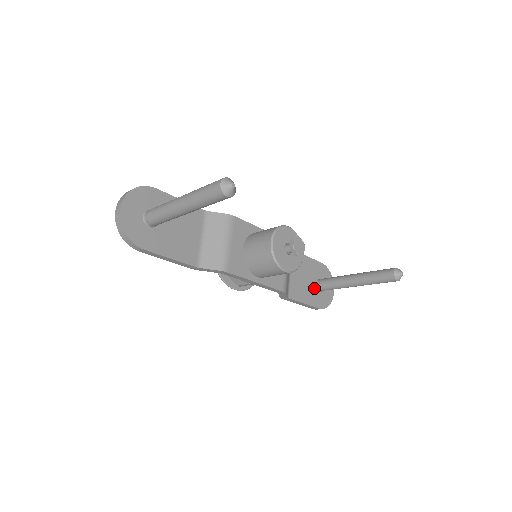
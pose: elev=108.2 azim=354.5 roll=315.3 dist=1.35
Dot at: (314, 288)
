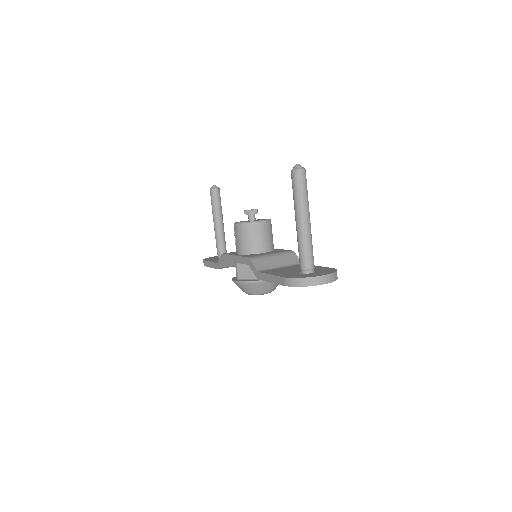
Dot at: occluded
